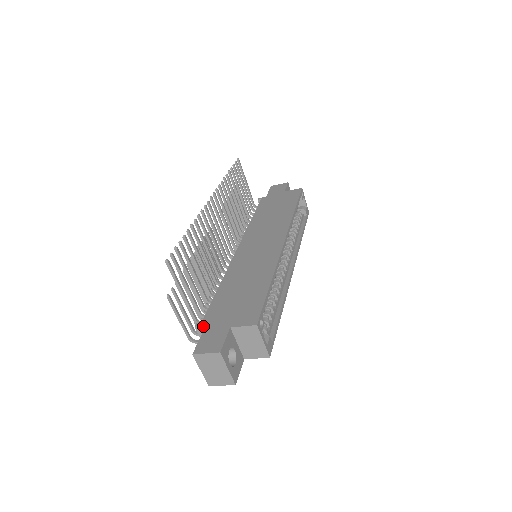
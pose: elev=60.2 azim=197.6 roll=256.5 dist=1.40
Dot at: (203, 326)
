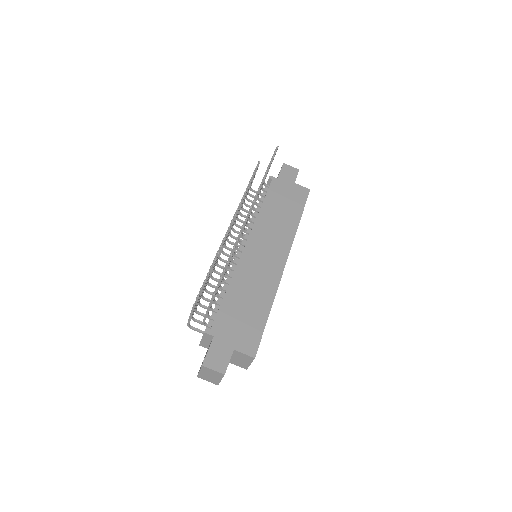
Dot at: (211, 335)
